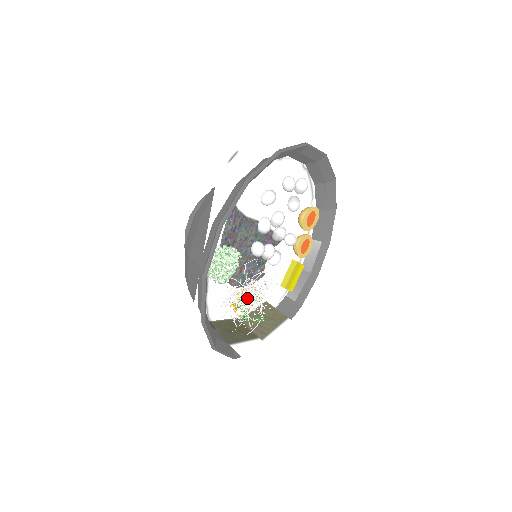
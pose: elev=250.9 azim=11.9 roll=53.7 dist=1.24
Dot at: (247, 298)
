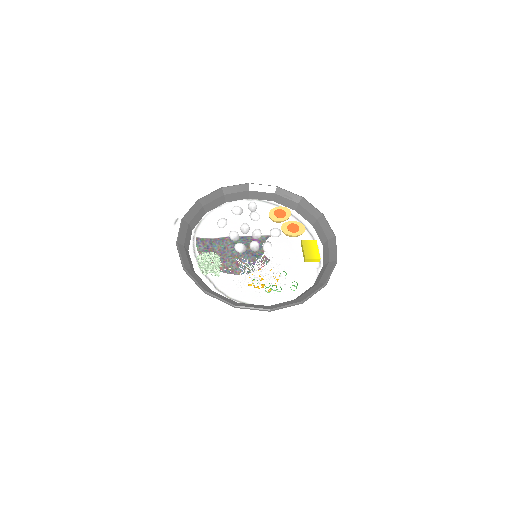
Dot at: (260, 276)
